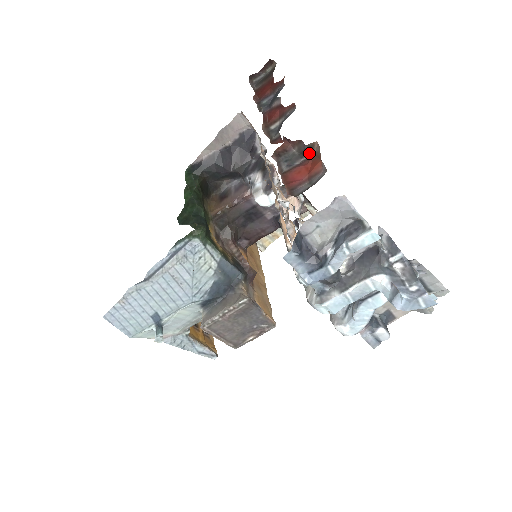
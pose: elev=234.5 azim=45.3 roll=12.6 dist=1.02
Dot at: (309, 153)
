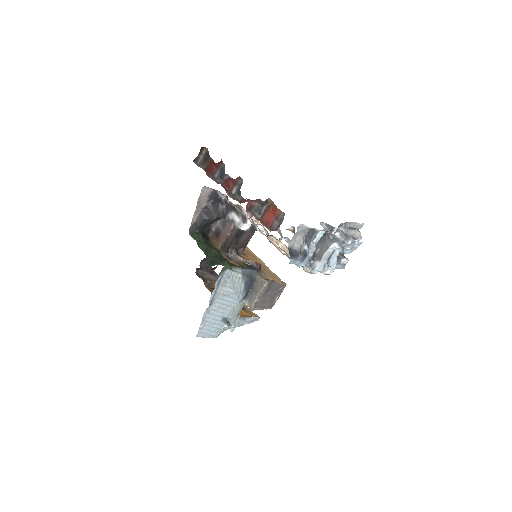
Dot at: (267, 204)
